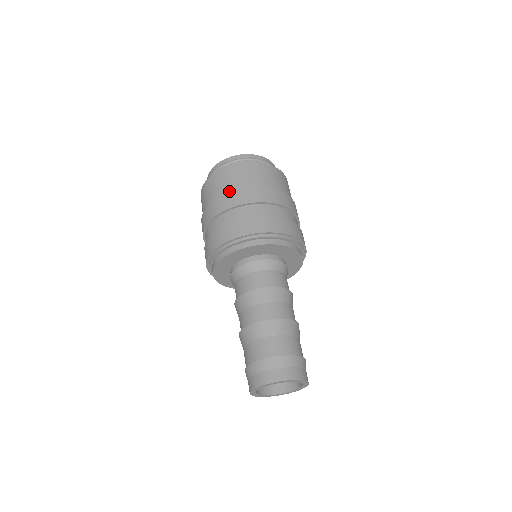
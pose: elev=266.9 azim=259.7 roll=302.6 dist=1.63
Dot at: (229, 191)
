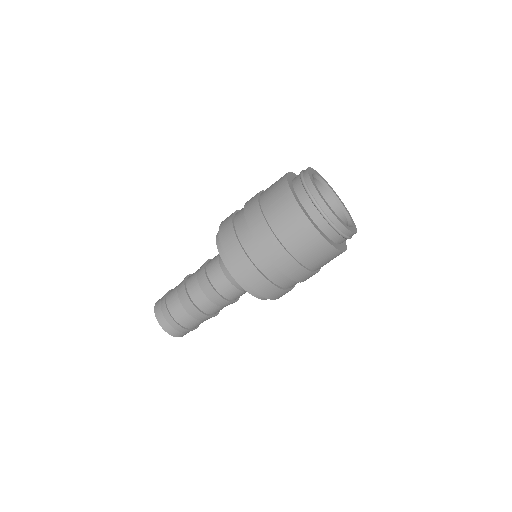
Dot at: (290, 249)
